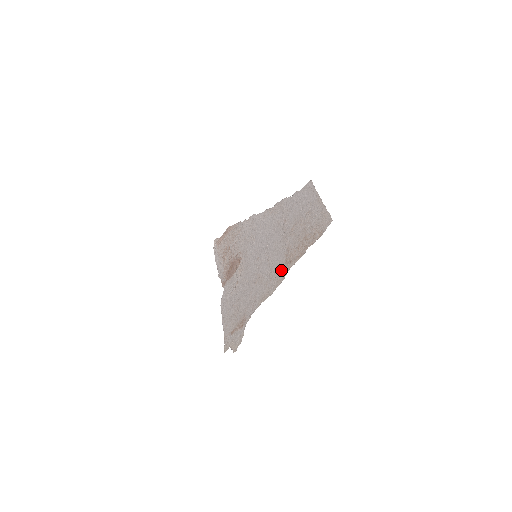
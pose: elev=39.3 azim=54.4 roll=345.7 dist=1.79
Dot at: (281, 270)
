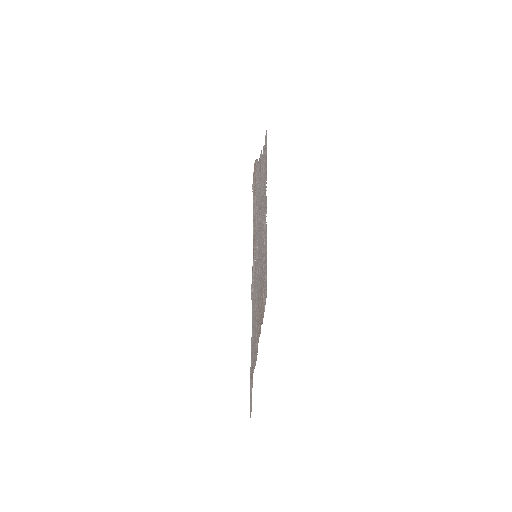
Dot at: occluded
